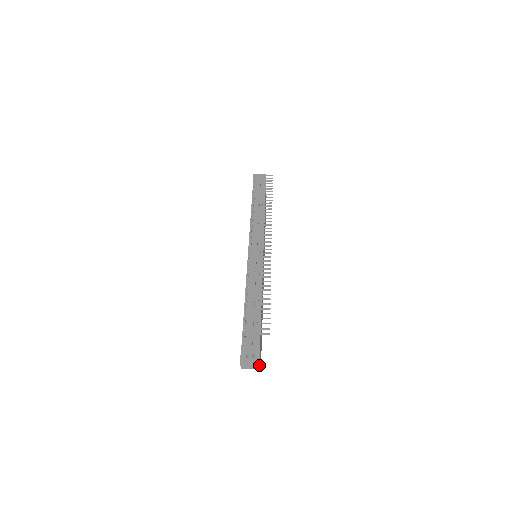
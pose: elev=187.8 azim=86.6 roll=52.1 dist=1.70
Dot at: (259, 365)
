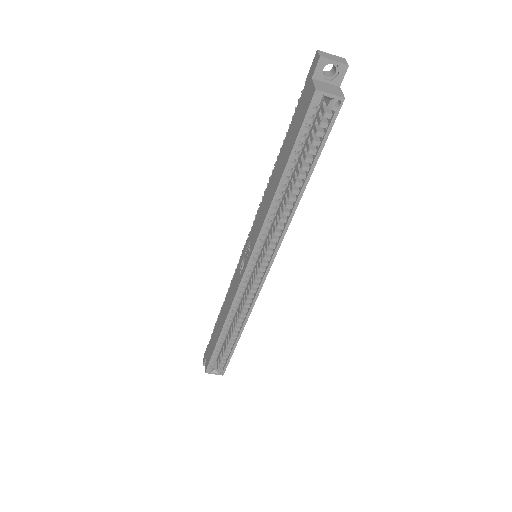
Dot at: (346, 62)
